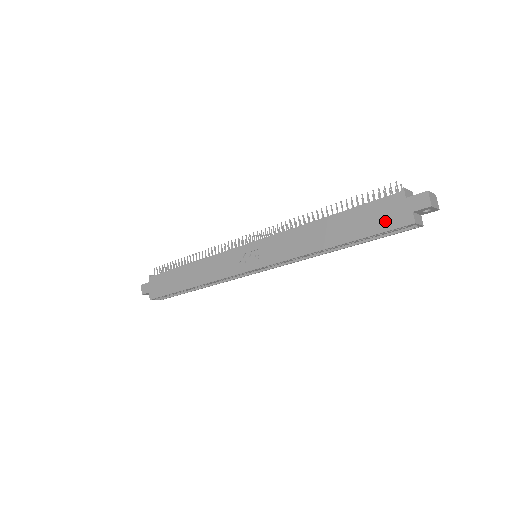
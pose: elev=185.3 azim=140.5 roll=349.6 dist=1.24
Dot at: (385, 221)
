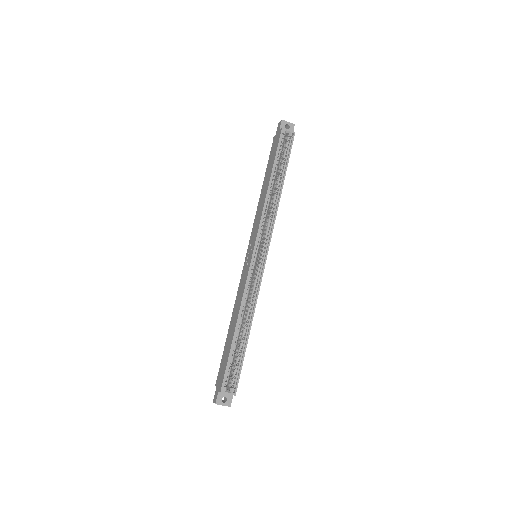
Dot at: (276, 146)
